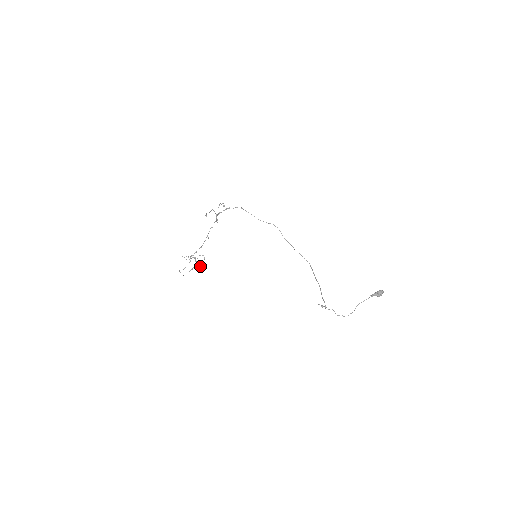
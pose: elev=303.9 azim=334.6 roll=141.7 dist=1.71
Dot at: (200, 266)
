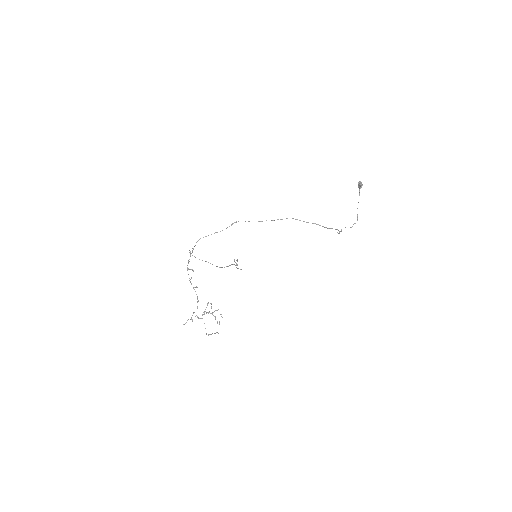
Dot at: occluded
